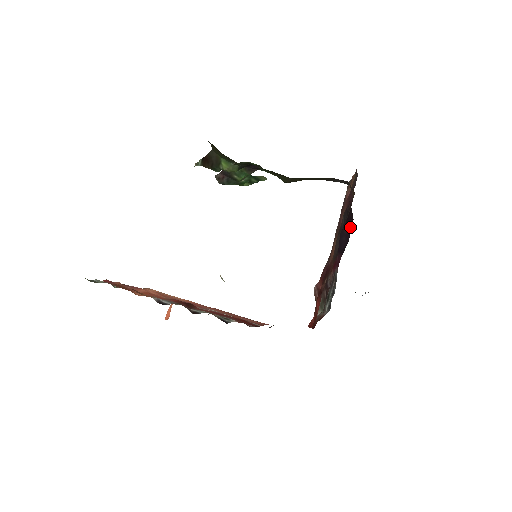
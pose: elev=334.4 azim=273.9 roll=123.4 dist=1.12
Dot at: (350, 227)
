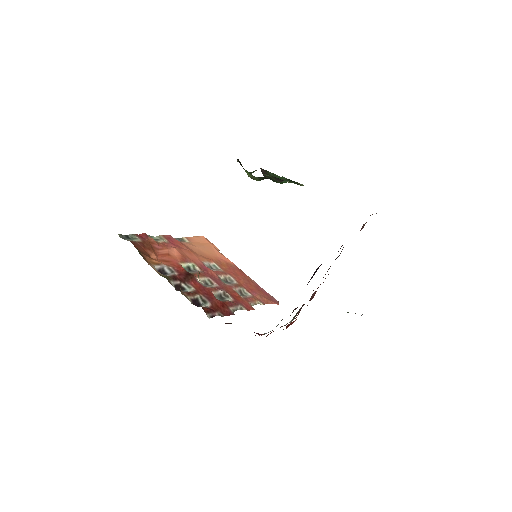
Dot at: occluded
